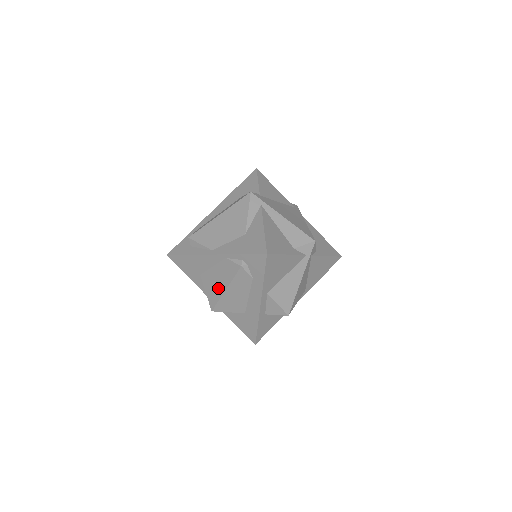
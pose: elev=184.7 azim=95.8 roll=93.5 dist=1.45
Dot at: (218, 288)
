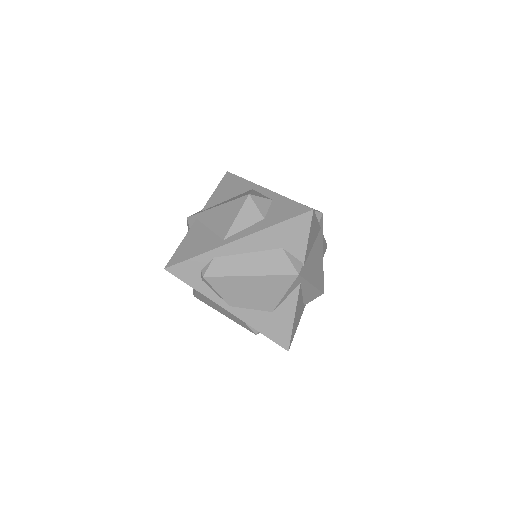
Dot at: (215, 307)
